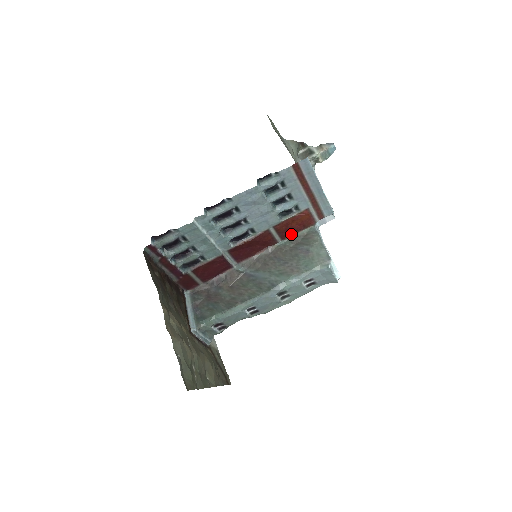
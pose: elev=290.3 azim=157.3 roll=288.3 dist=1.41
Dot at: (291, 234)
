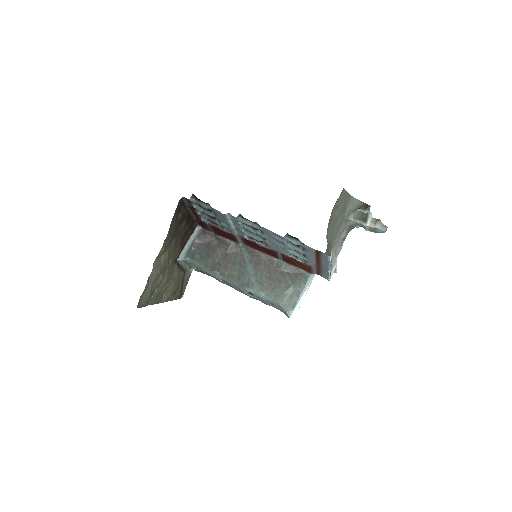
Dot at: (292, 264)
